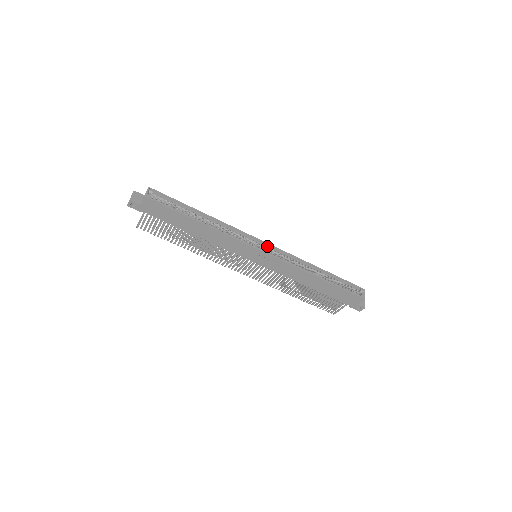
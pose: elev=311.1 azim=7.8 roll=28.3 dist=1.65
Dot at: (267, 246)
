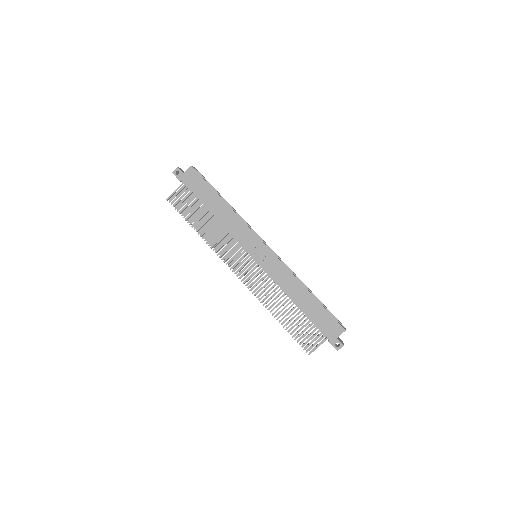
Dot at: (269, 248)
